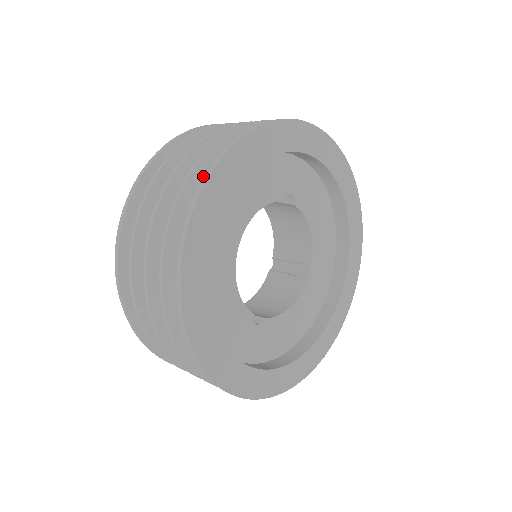
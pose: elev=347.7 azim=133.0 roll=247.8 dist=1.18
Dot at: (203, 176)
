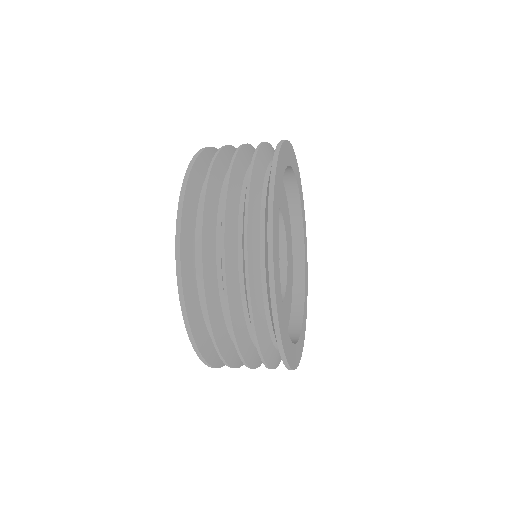
Dot at: (254, 200)
